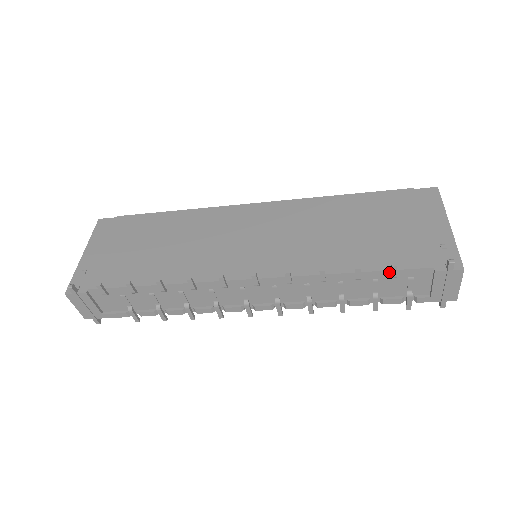
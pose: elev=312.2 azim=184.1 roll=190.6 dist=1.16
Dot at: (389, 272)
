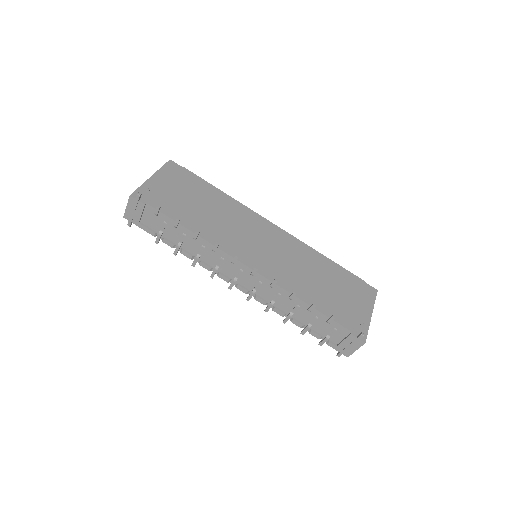
Dot at: (328, 318)
